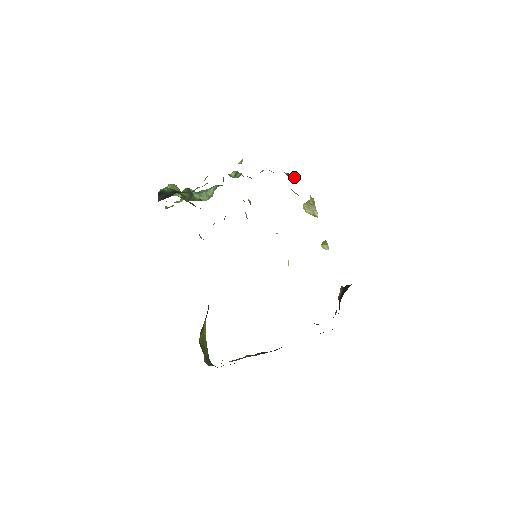
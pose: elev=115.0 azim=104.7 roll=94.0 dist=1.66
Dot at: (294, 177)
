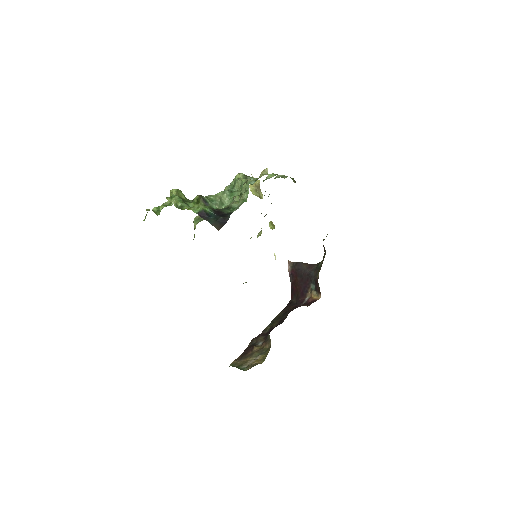
Dot at: (295, 181)
